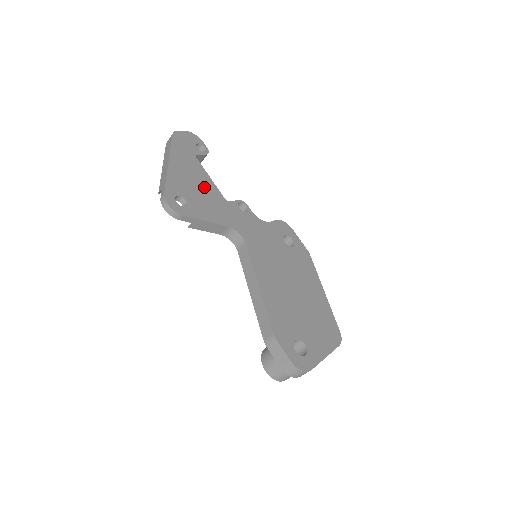
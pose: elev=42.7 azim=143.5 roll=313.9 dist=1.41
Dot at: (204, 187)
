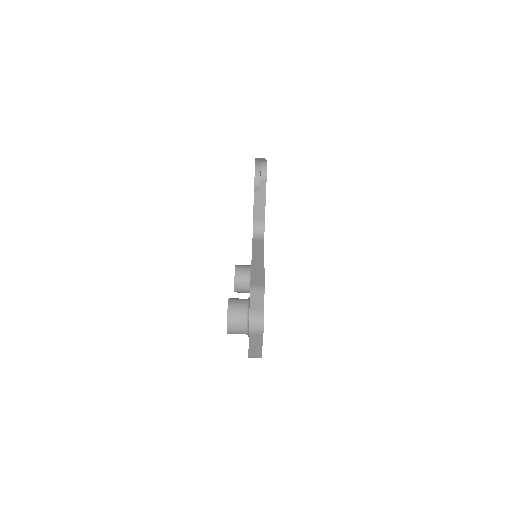
Dot at: occluded
